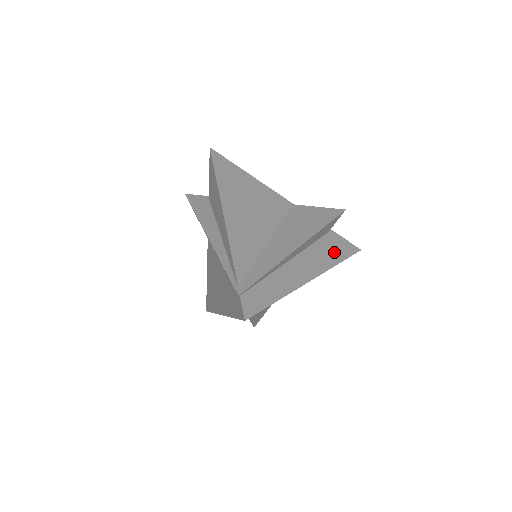
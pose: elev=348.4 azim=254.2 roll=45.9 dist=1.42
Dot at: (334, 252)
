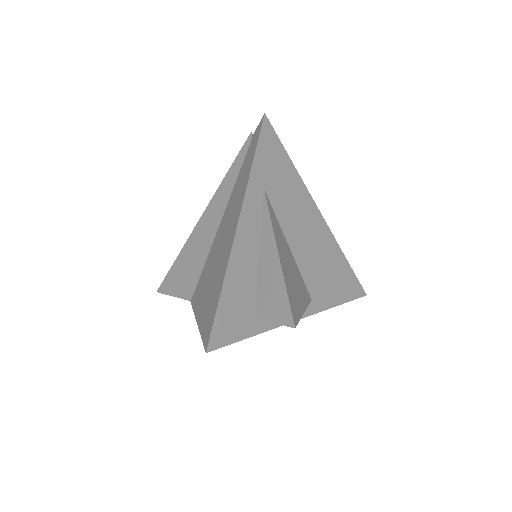
Dot at: occluded
